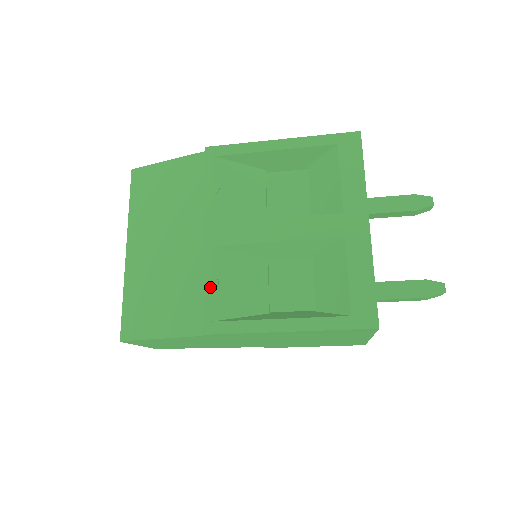
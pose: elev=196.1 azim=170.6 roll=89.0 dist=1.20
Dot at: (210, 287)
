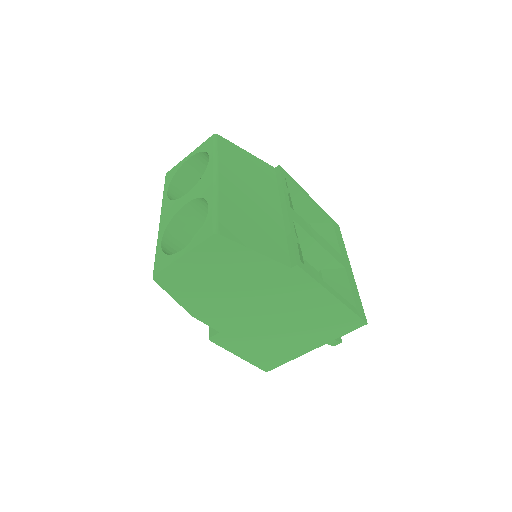
Dot at: (296, 240)
